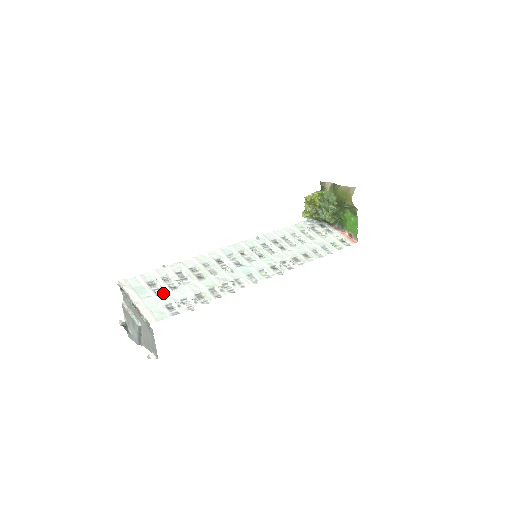
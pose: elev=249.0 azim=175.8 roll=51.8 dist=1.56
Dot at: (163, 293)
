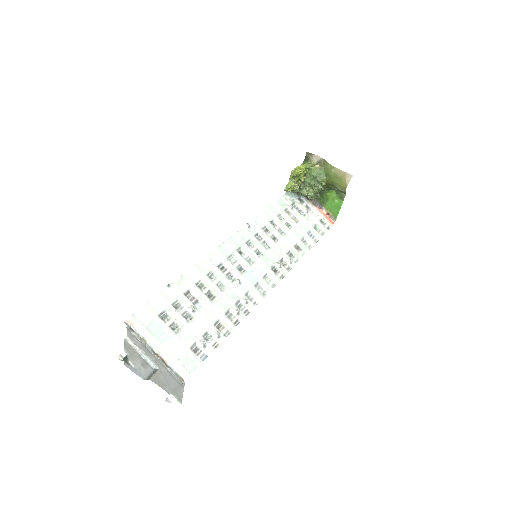
Dot at: (181, 329)
